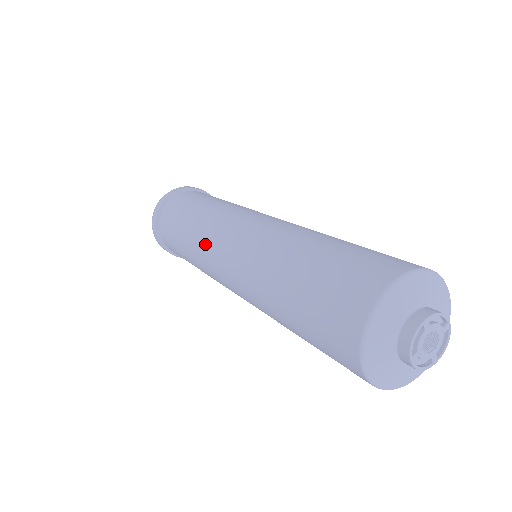
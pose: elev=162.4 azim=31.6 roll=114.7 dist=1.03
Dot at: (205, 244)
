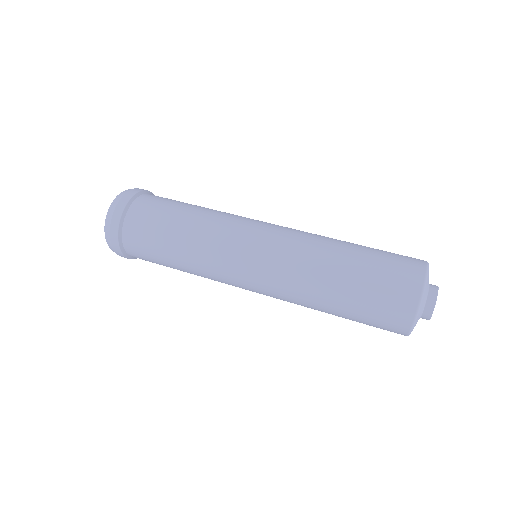
Dot at: (222, 282)
